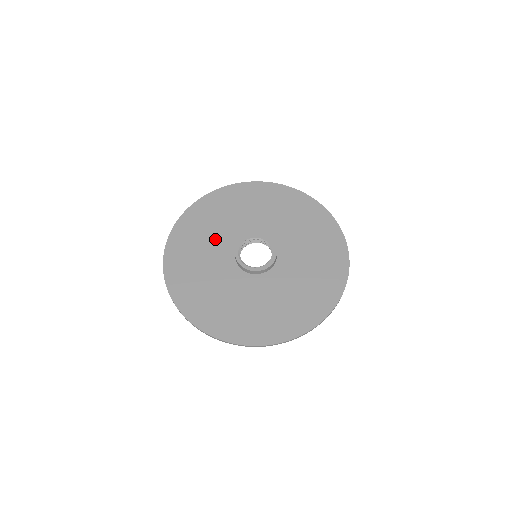
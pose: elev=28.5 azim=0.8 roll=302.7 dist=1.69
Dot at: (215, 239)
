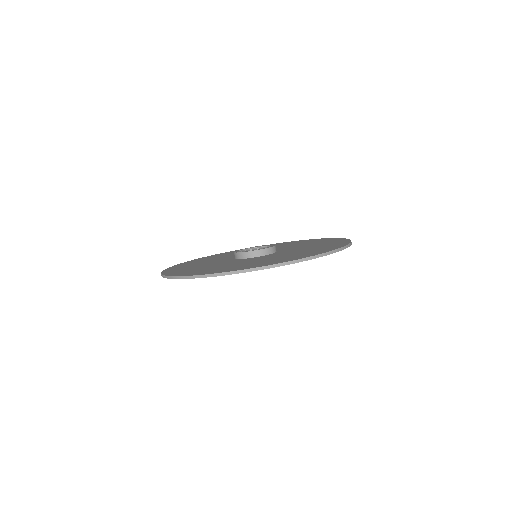
Dot at: (212, 261)
